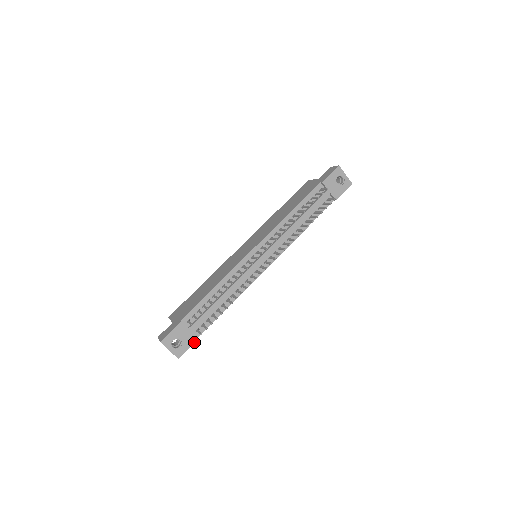
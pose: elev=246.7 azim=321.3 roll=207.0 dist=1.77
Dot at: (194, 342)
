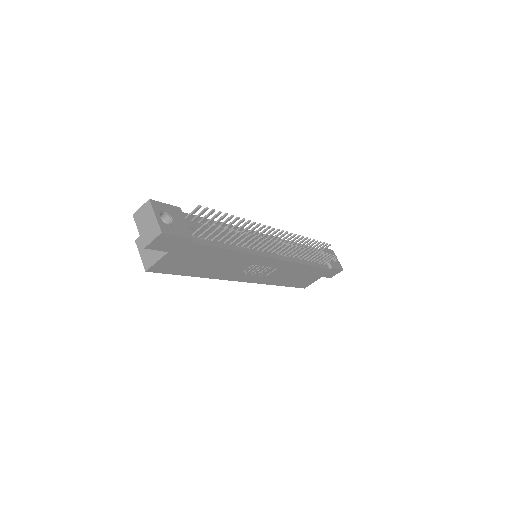
Dot at: (187, 237)
